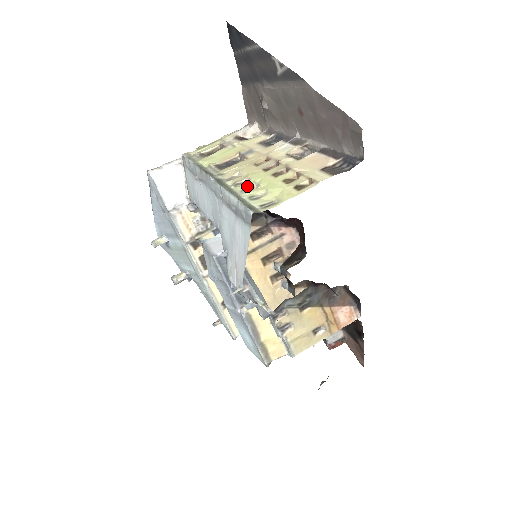
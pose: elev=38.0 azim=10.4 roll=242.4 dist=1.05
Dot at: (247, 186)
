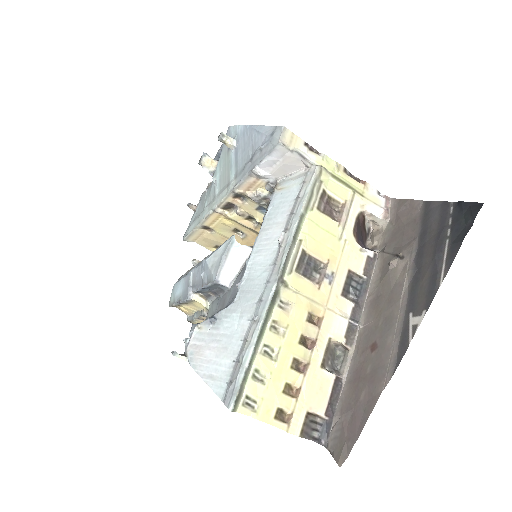
Dot at: (273, 344)
